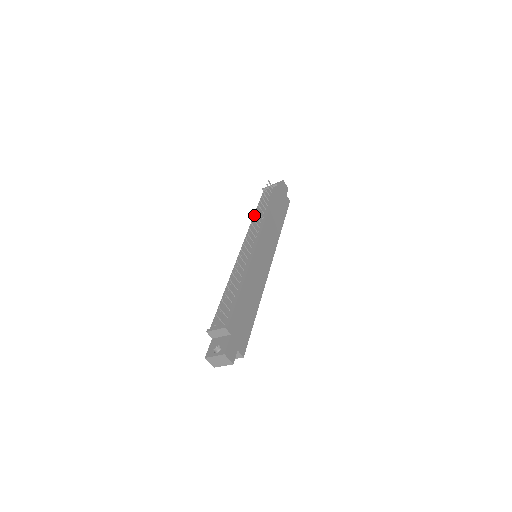
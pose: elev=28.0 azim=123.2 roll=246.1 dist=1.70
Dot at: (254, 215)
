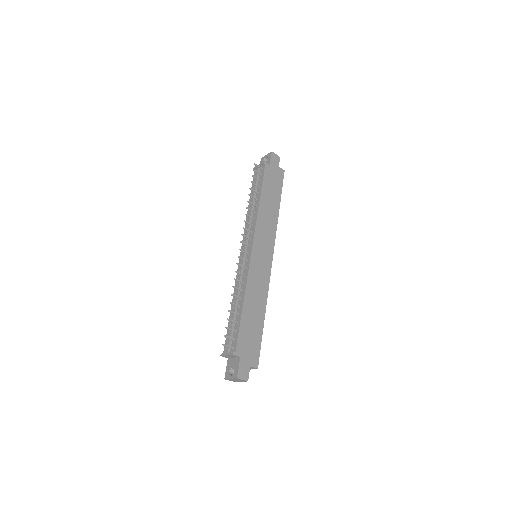
Dot at: (248, 207)
